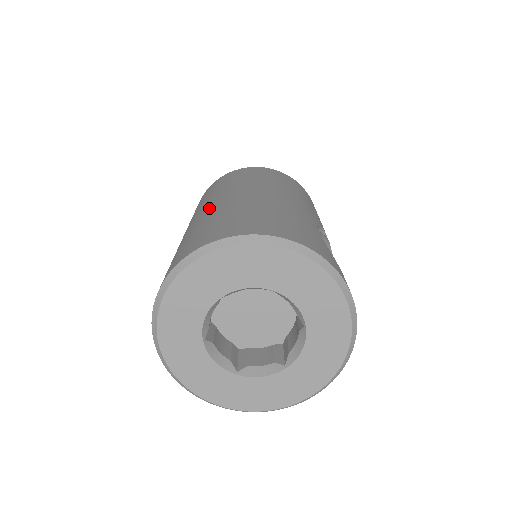
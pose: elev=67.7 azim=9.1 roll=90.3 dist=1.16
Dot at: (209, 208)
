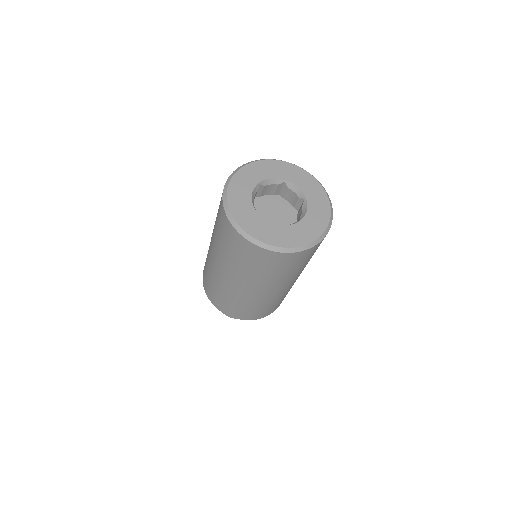
Dot at: occluded
